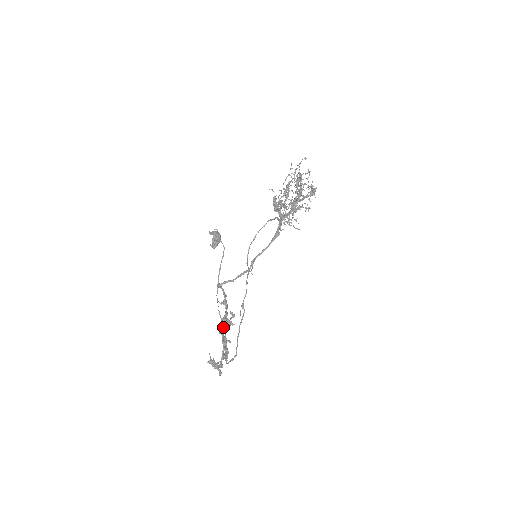
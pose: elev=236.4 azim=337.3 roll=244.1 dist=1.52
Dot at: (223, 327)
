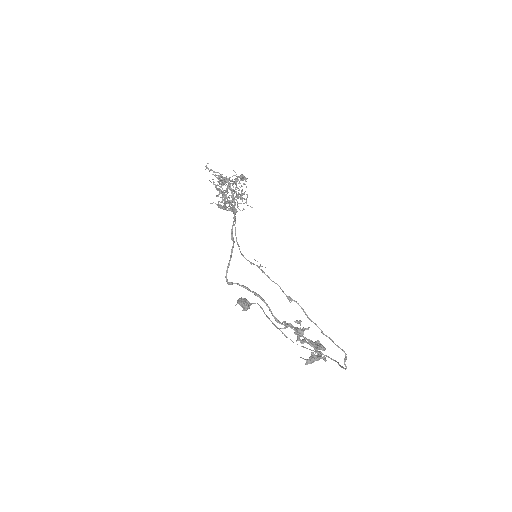
Dot at: occluded
